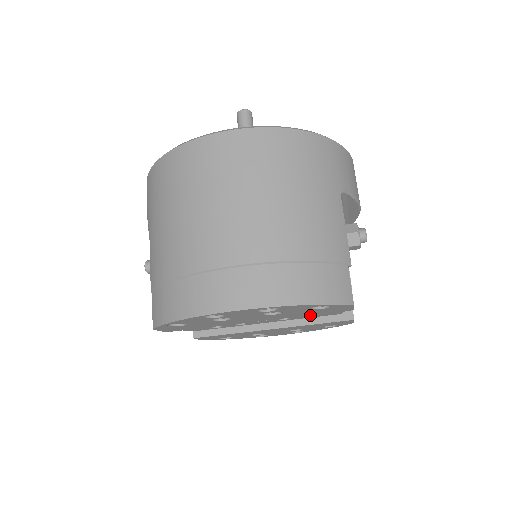
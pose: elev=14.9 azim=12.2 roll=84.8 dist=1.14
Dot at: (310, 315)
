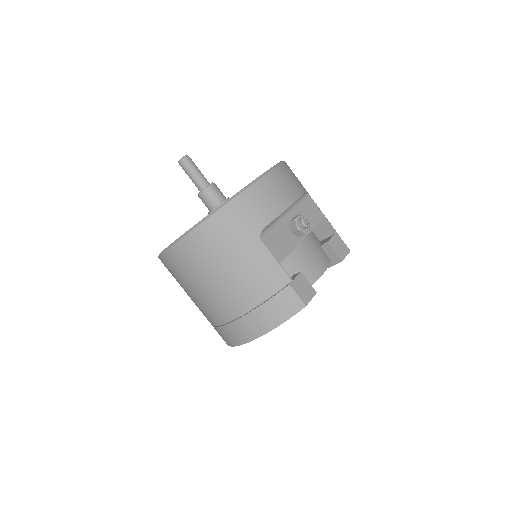
Dot at: occluded
